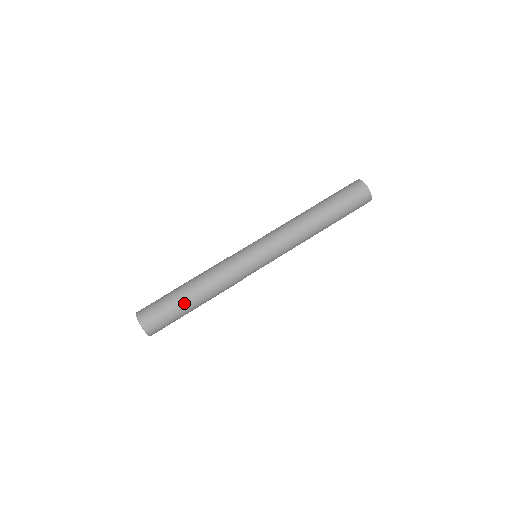
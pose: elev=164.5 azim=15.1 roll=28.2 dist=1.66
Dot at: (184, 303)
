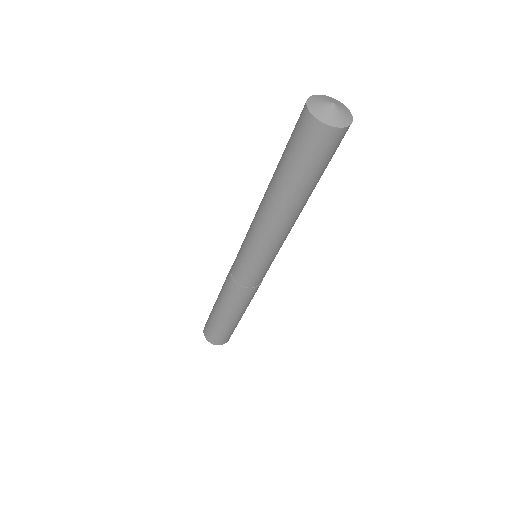
Dot at: (216, 316)
